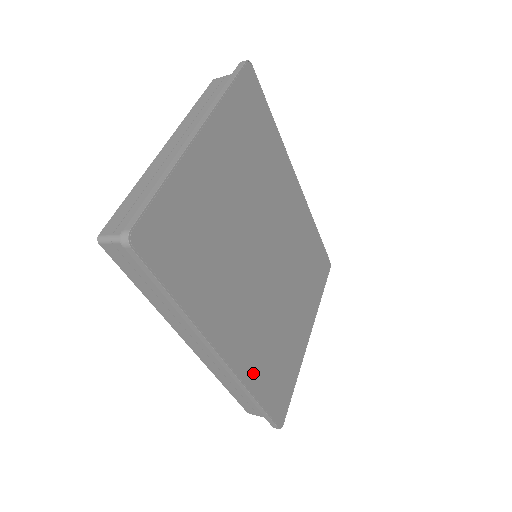
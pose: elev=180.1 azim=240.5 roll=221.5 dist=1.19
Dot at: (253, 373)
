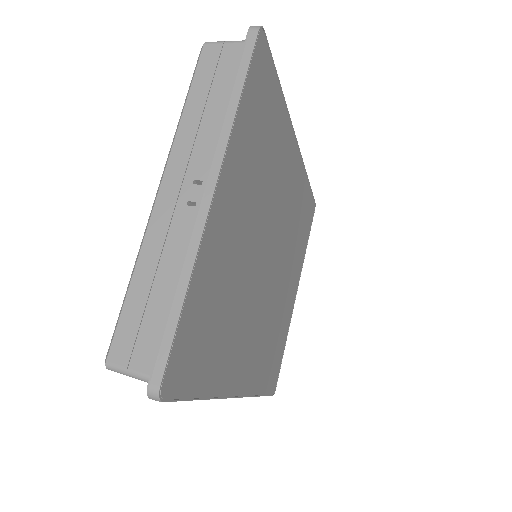
Dot at: (258, 378)
